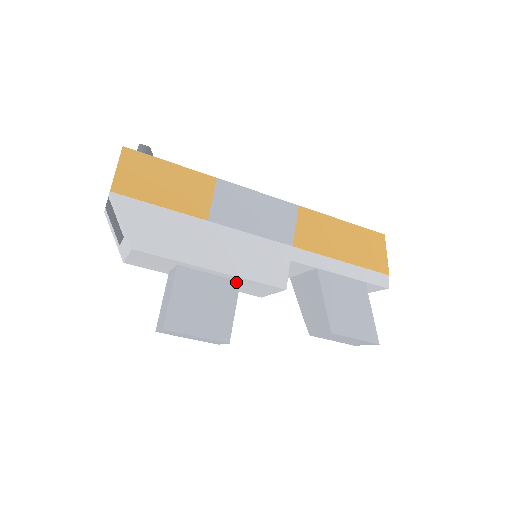
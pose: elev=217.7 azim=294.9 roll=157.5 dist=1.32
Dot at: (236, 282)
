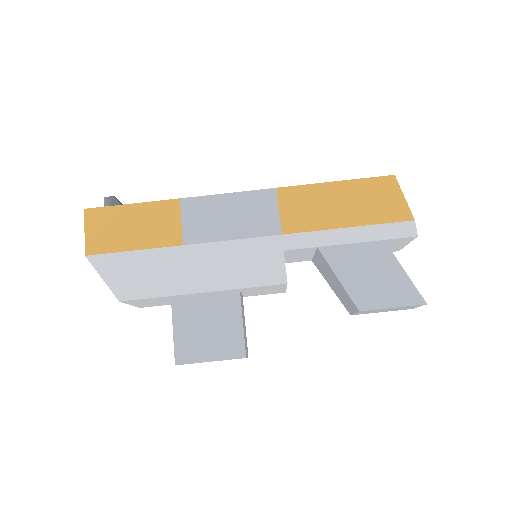
Dot at: (235, 293)
